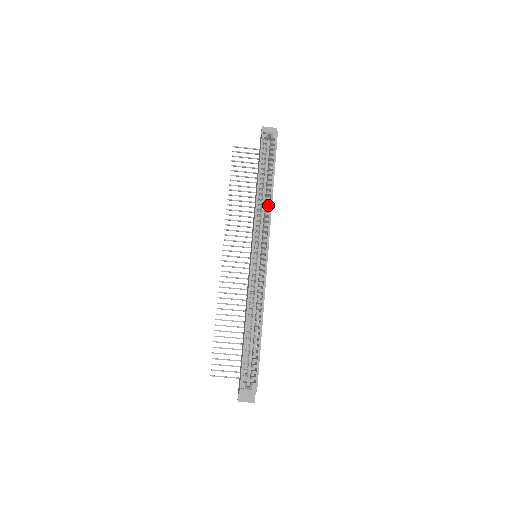
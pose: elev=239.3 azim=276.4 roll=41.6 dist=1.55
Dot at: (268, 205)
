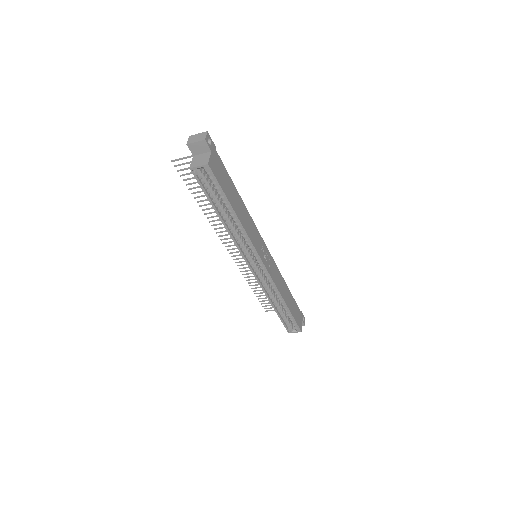
Dot at: (242, 229)
